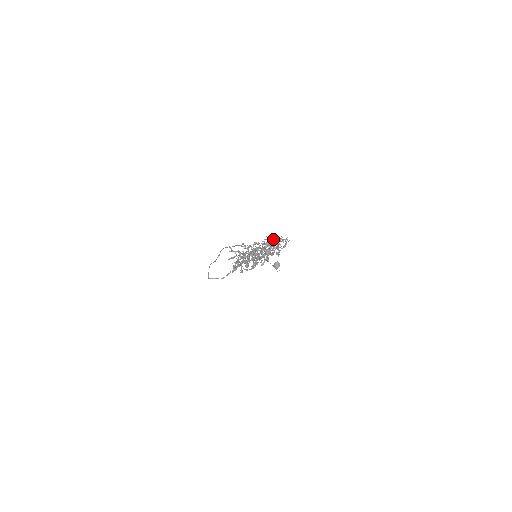
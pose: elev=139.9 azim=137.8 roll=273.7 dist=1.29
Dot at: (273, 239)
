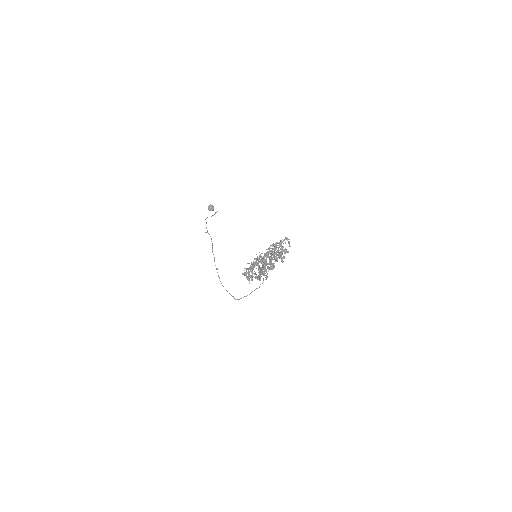
Dot at: (280, 248)
